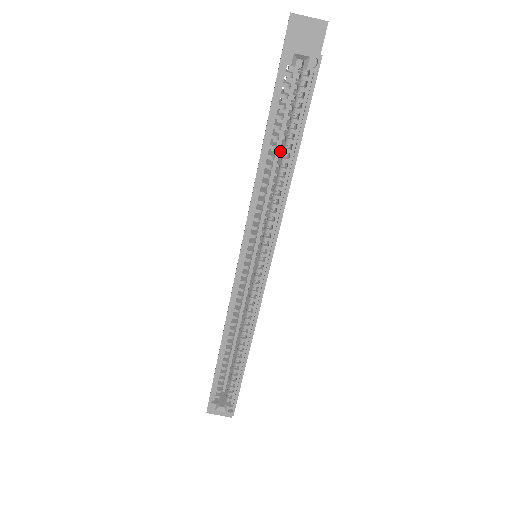
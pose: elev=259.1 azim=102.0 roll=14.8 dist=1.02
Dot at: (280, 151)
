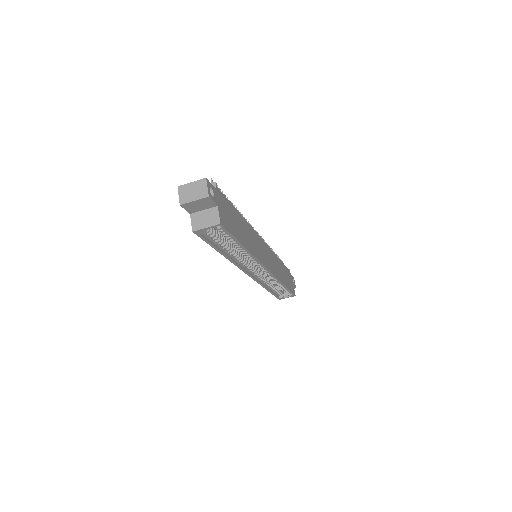
Dot at: occluded
